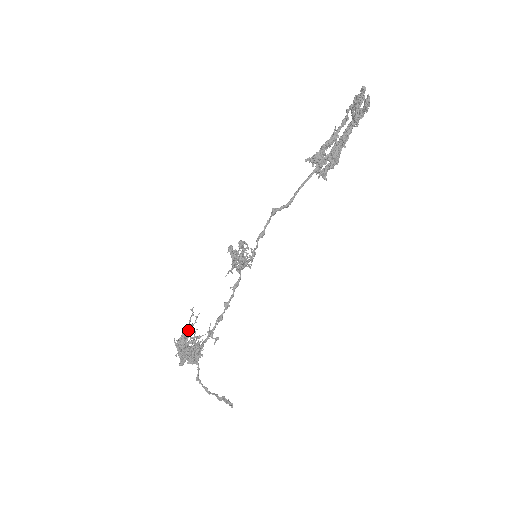
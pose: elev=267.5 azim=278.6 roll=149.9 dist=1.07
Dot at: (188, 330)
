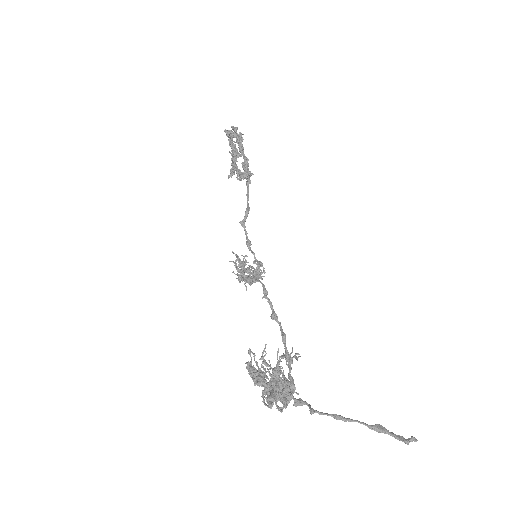
Dot at: occluded
